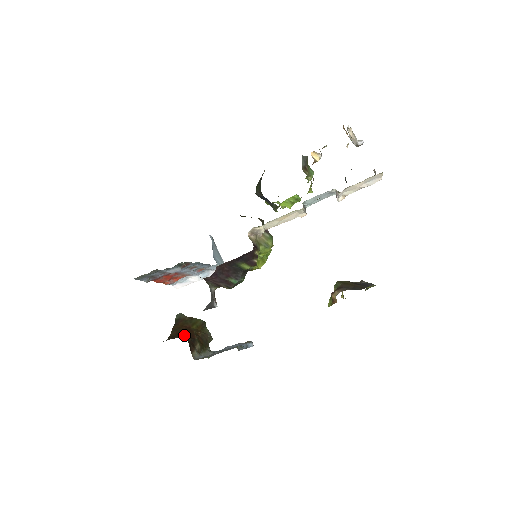
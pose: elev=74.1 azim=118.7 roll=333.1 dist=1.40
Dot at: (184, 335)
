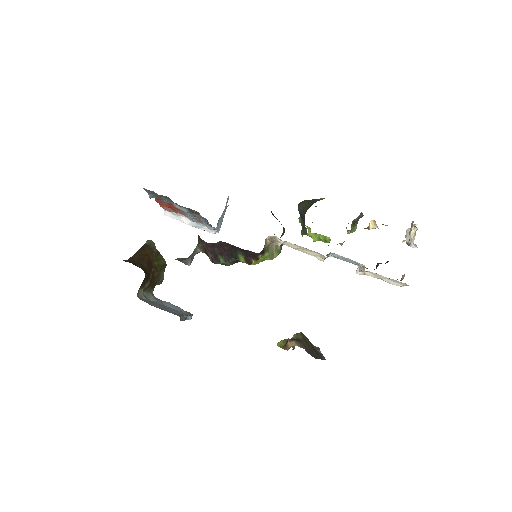
Dot at: (144, 266)
